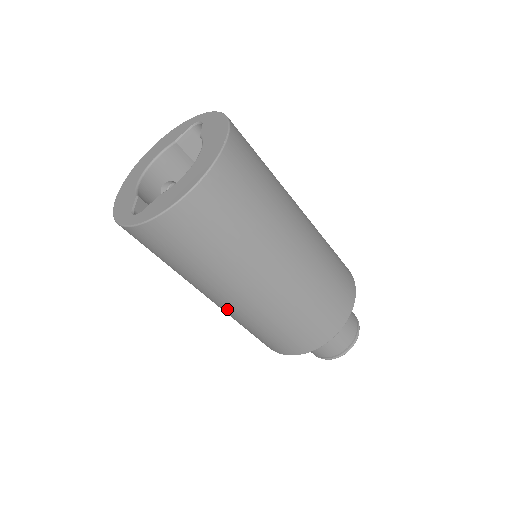
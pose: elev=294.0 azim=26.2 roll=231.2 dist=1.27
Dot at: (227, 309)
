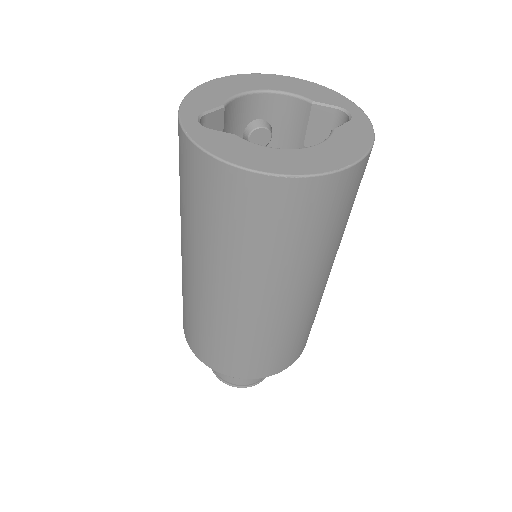
Dot at: (183, 266)
